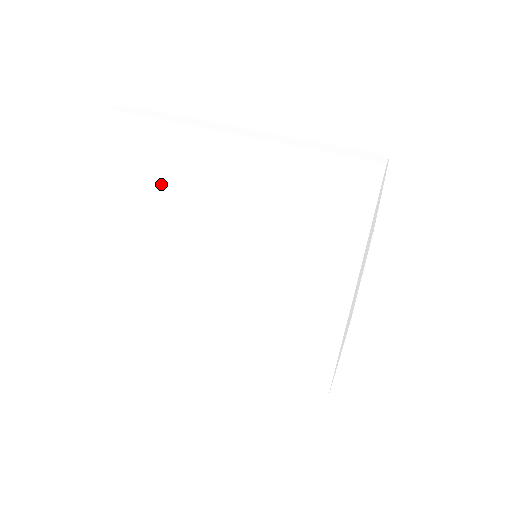
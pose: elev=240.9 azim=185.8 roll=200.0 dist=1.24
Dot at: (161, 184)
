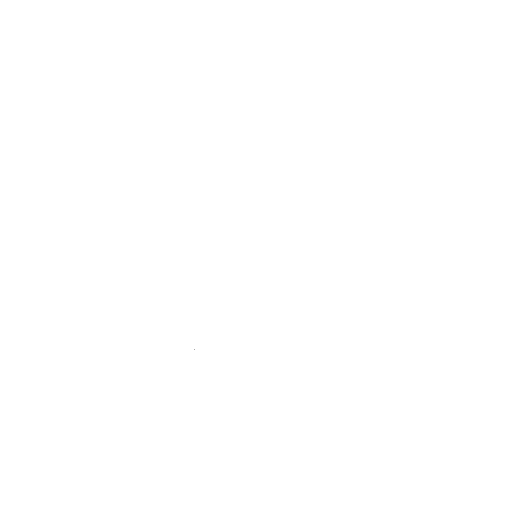
Dot at: (184, 261)
